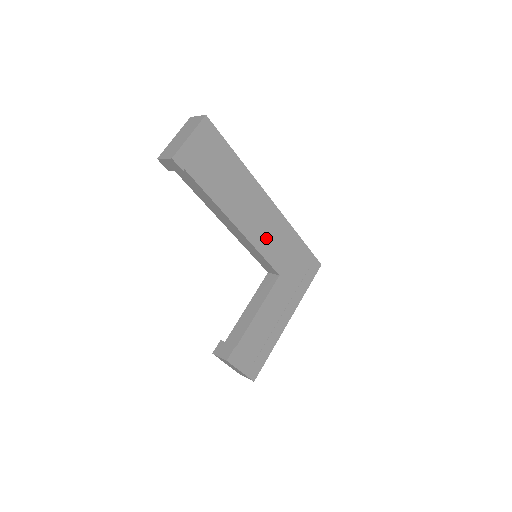
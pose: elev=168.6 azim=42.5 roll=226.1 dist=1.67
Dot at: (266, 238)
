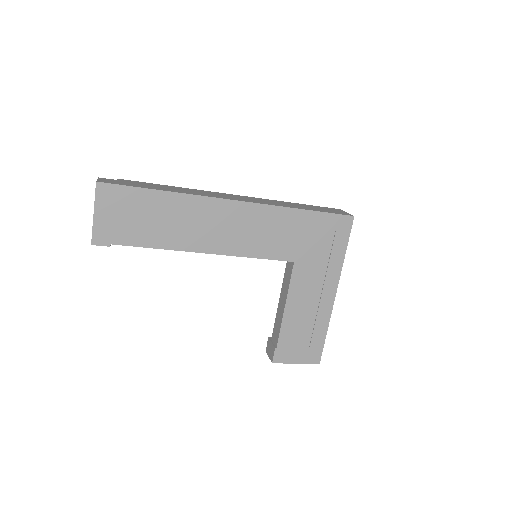
Dot at: (251, 239)
